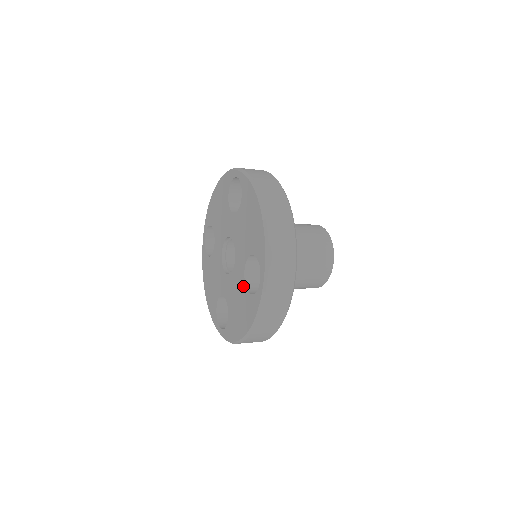
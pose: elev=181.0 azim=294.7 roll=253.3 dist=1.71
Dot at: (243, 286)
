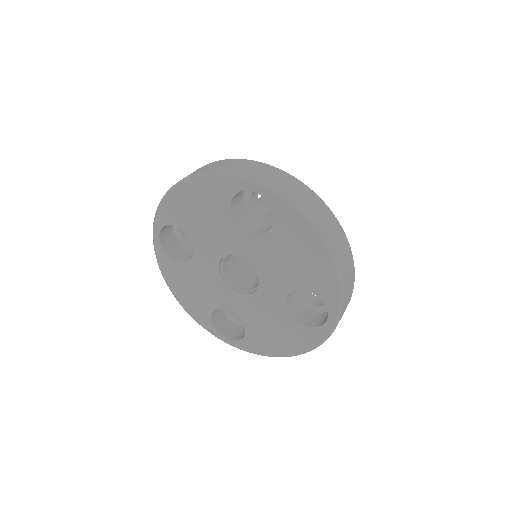
Dot at: (284, 315)
